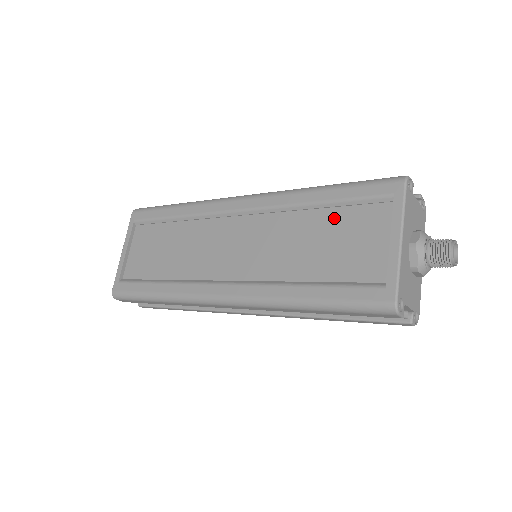
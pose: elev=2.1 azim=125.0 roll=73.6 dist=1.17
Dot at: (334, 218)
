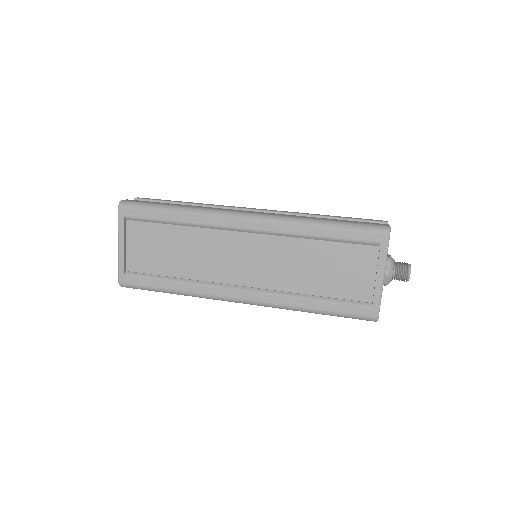
Dot at: (333, 250)
